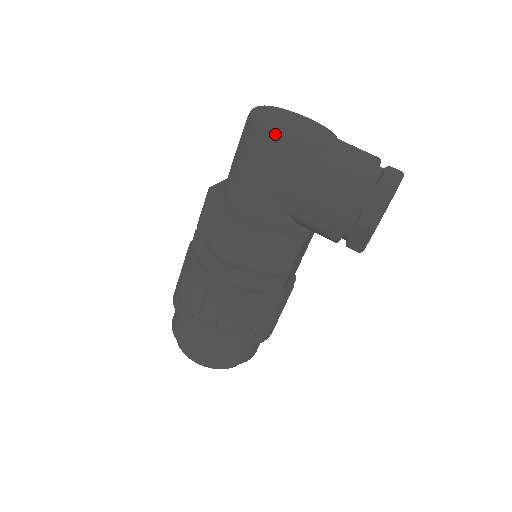
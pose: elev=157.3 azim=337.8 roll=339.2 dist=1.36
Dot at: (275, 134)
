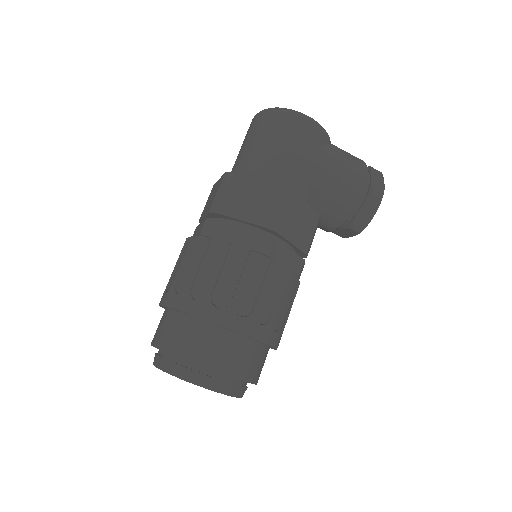
Dot at: (305, 118)
